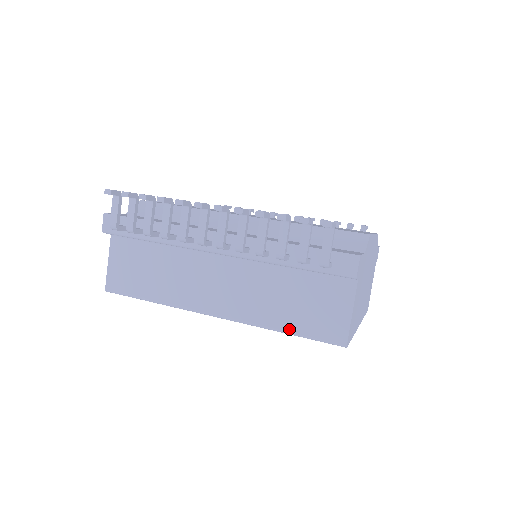
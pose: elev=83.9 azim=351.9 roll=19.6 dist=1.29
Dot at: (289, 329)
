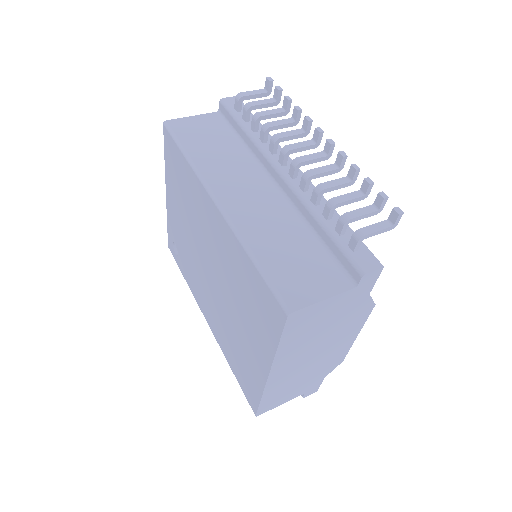
Dot at: (261, 259)
